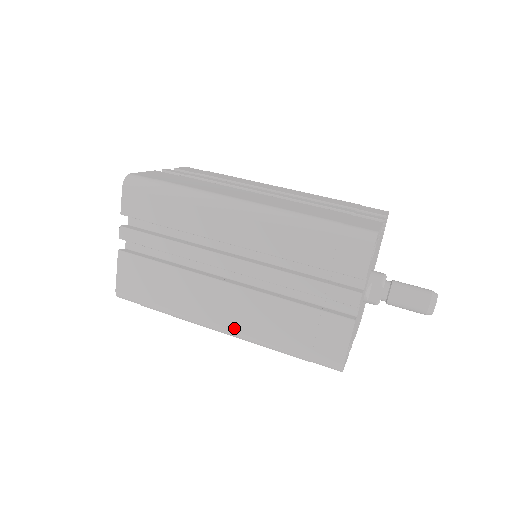
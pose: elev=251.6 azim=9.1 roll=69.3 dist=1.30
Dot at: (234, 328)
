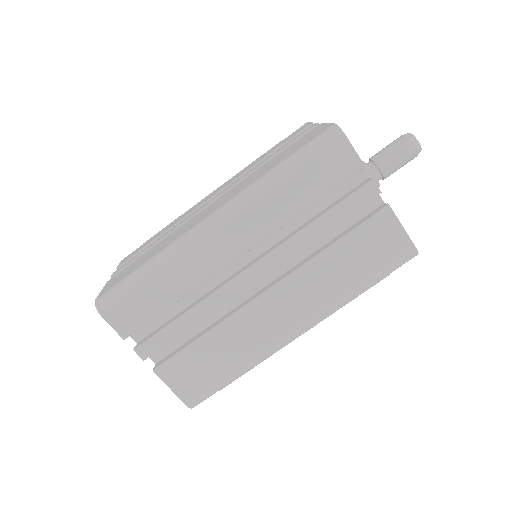
Dot at: (309, 318)
